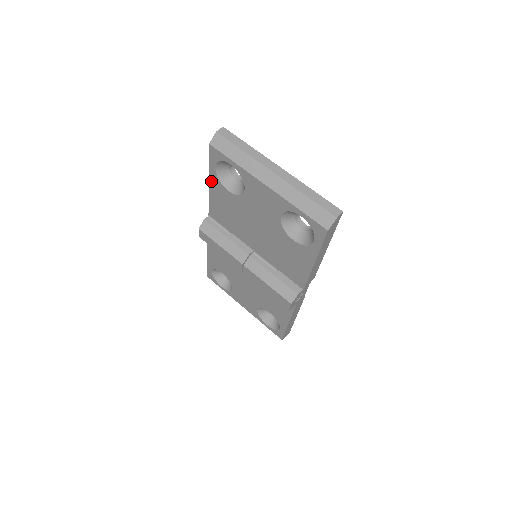
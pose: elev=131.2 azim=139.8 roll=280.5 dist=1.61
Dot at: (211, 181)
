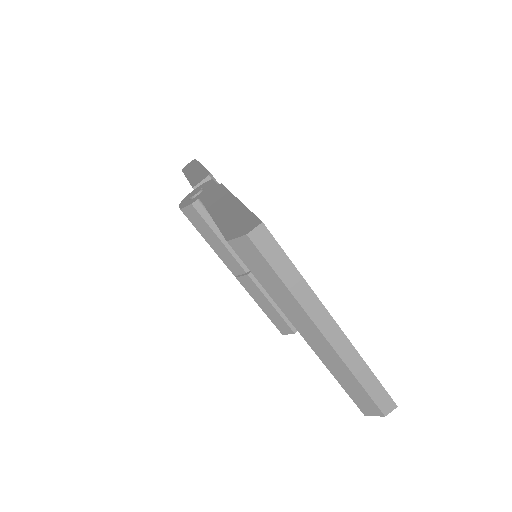
Dot at: occluded
